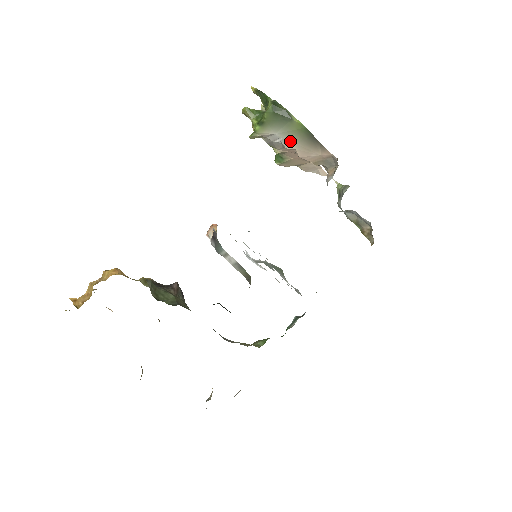
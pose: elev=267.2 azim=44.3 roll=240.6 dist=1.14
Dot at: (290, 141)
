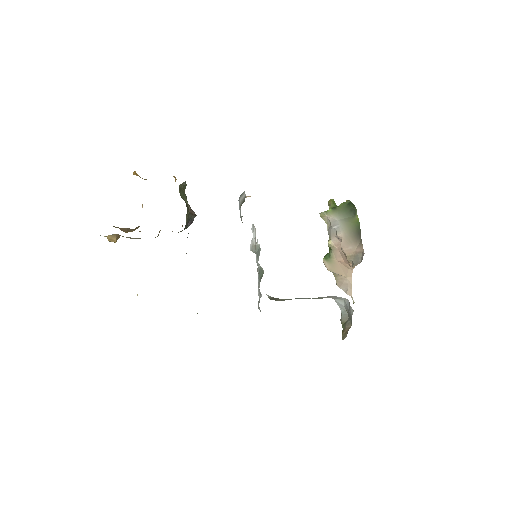
Dot at: (343, 230)
